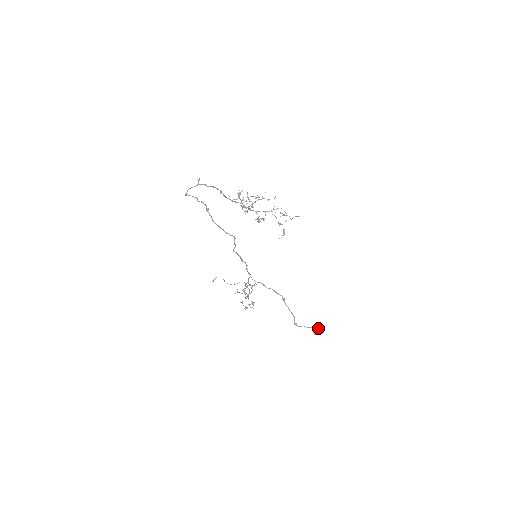
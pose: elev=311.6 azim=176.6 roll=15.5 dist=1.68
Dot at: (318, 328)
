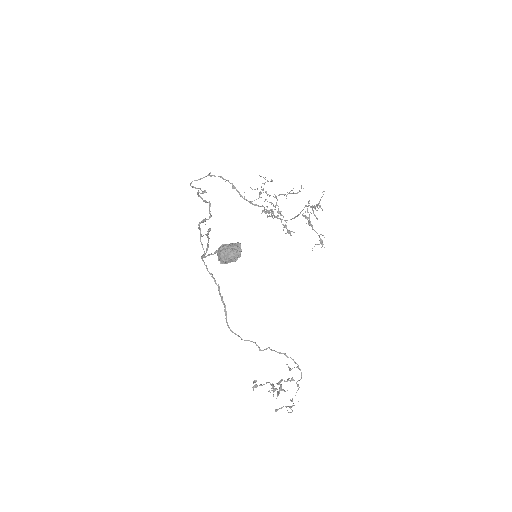
Dot at: (225, 245)
